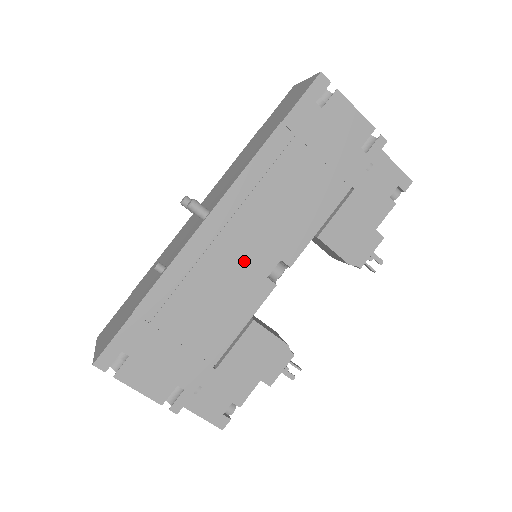
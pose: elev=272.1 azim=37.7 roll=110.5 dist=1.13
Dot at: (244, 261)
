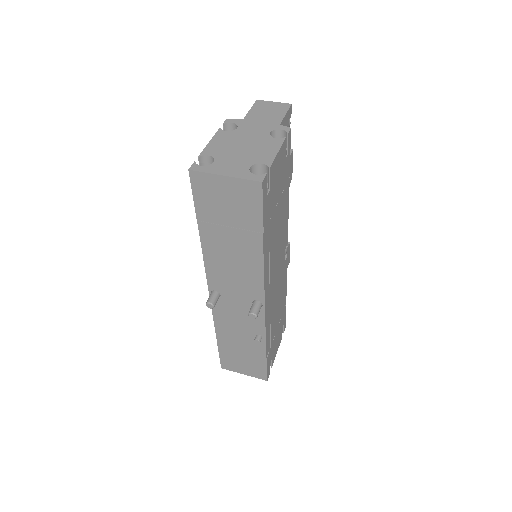
Dot at: (278, 279)
